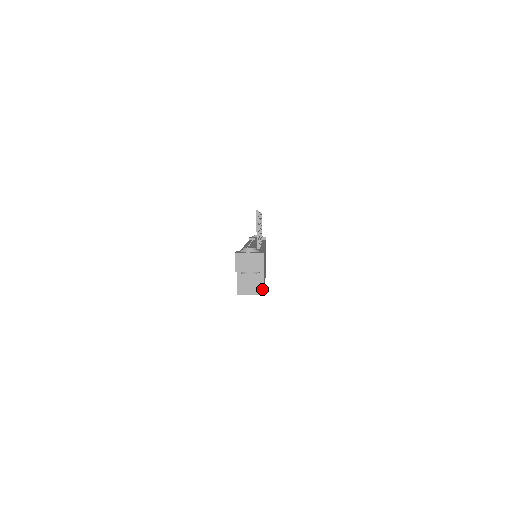
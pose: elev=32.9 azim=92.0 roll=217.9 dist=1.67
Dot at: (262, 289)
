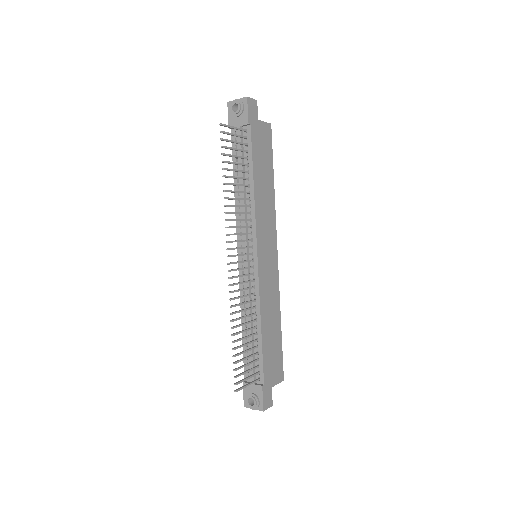
Dot at: (279, 382)
